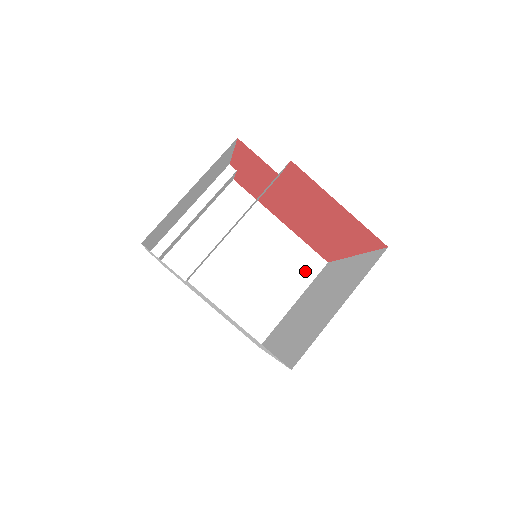
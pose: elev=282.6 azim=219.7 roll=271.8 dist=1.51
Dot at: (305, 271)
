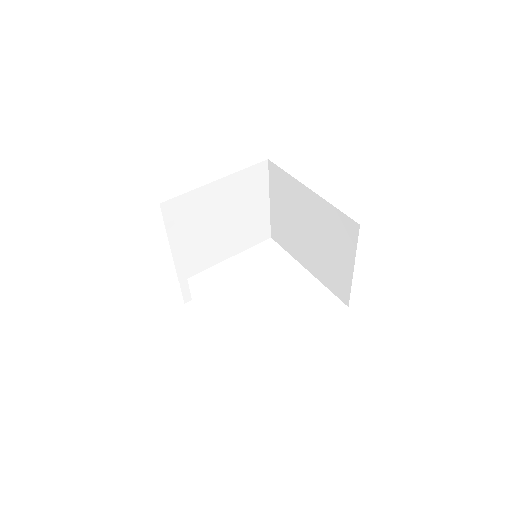
Dot at: (259, 181)
